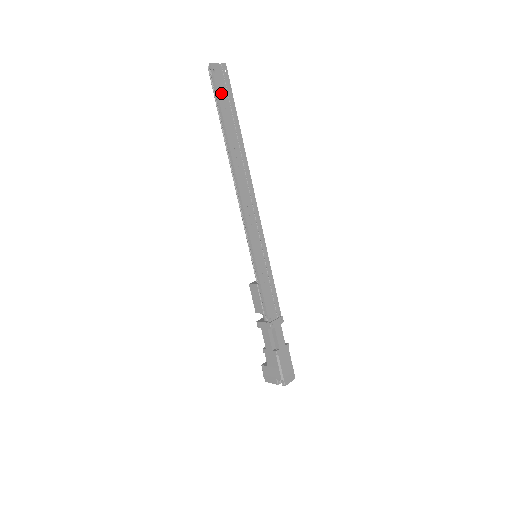
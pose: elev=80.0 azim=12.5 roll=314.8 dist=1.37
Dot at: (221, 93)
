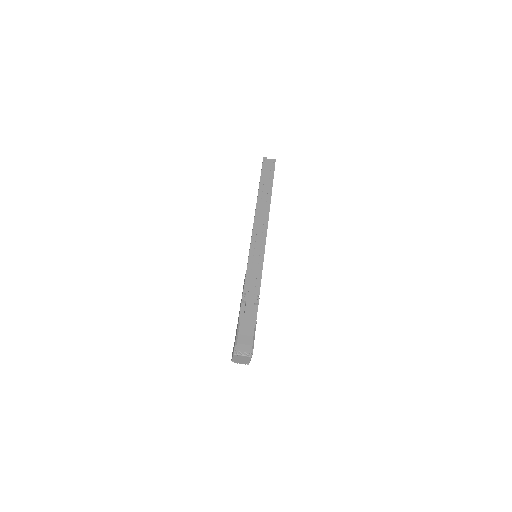
Dot at: (265, 169)
